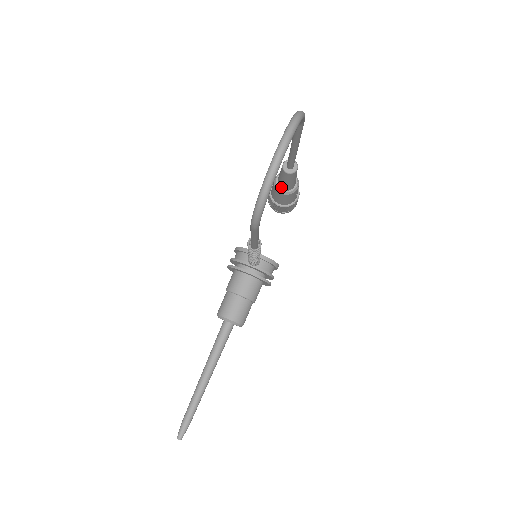
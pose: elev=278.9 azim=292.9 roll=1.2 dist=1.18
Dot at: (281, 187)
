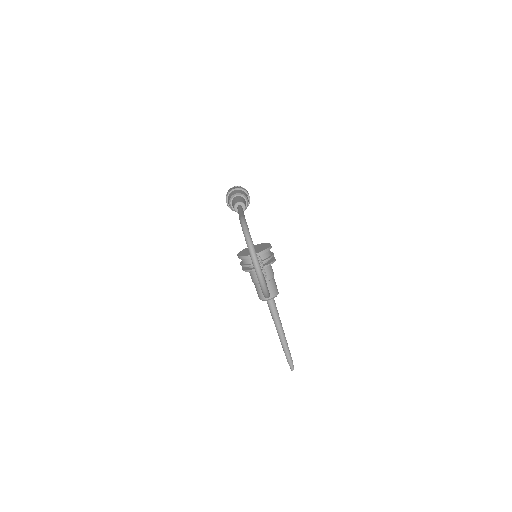
Dot at: occluded
